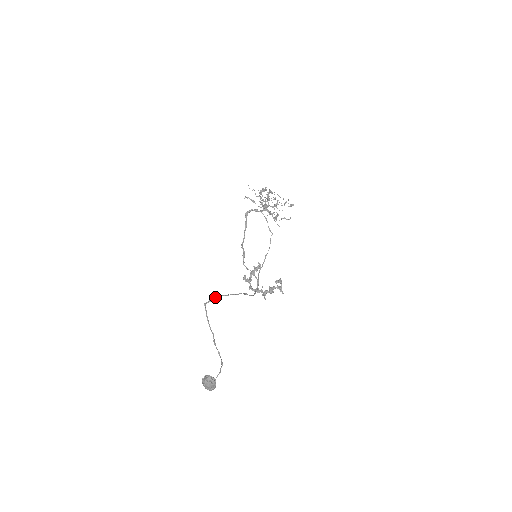
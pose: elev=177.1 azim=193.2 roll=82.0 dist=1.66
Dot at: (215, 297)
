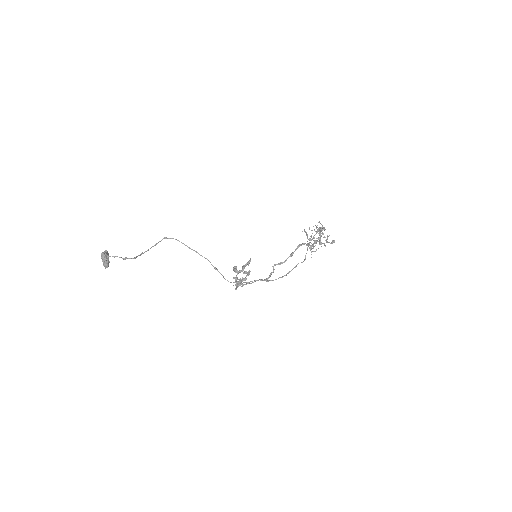
Dot at: (177, 240)
